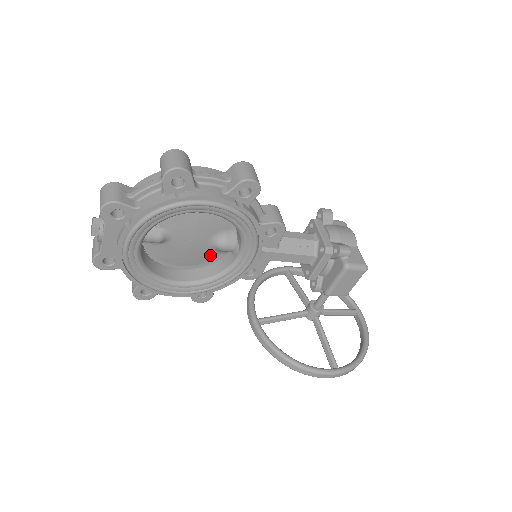
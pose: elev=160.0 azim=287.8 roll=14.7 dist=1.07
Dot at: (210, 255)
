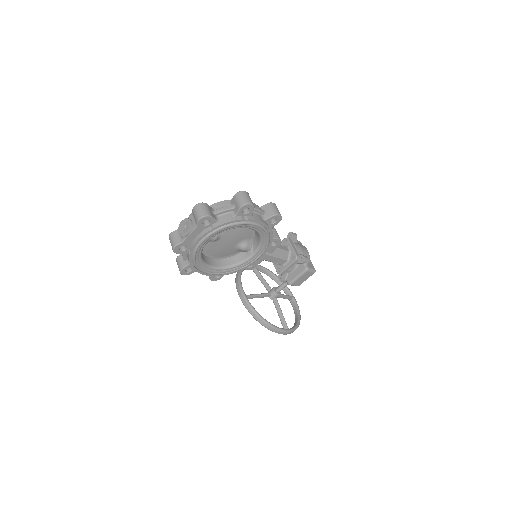
Dot at: (232, 252)
